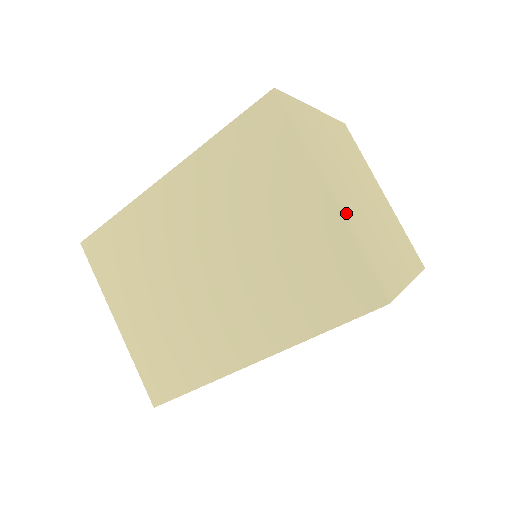
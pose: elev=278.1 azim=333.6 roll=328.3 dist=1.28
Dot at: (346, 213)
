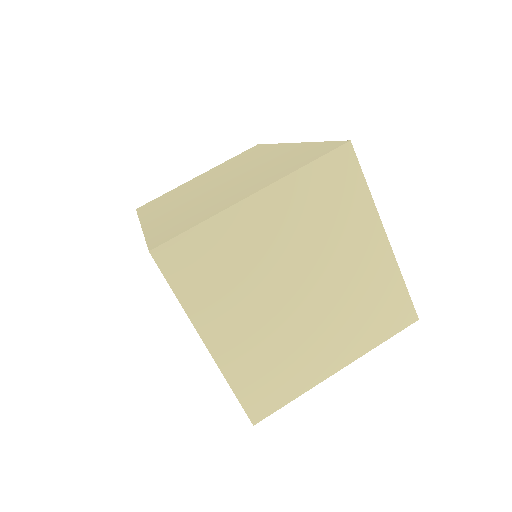
Dot at: (227, 356)
